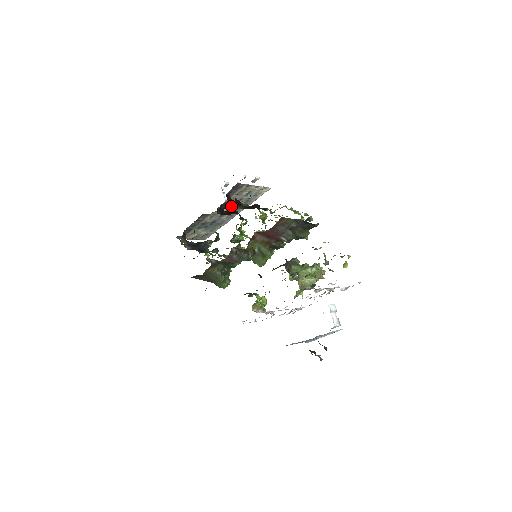
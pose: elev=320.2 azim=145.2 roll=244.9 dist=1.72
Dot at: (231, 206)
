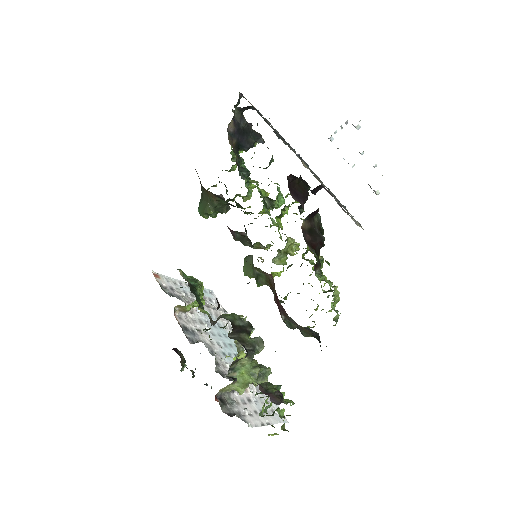
Dot at: occluded
